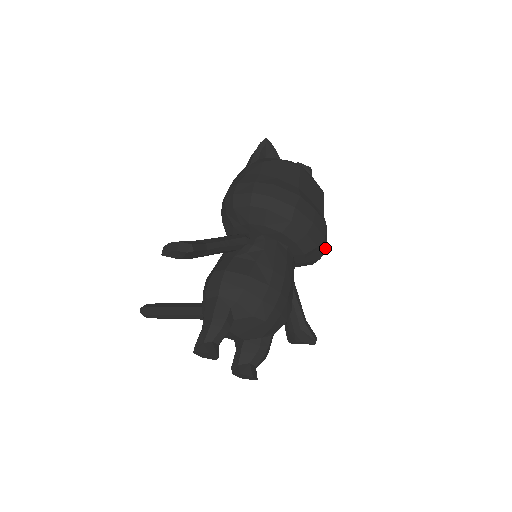
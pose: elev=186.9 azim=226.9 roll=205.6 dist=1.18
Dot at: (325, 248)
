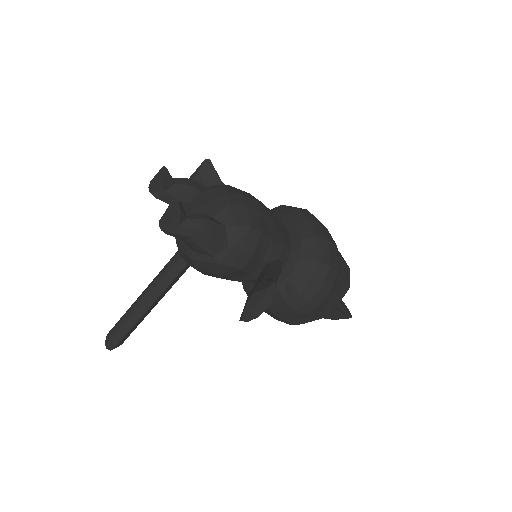
Dot at: (329, 261)
